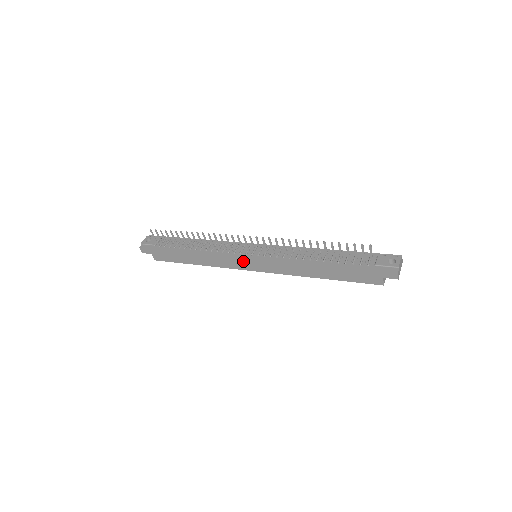
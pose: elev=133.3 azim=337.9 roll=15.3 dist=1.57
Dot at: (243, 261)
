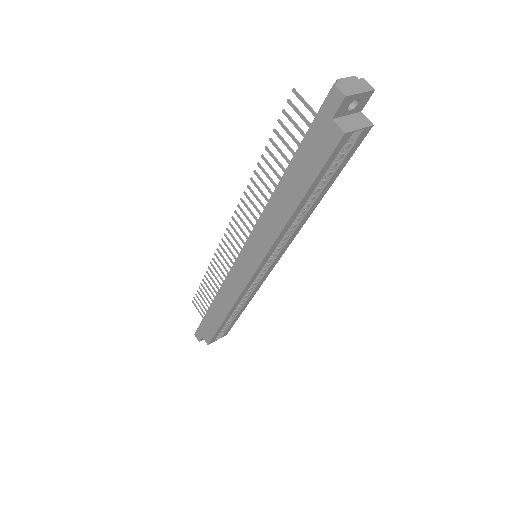
Dot at: (239, 267)
